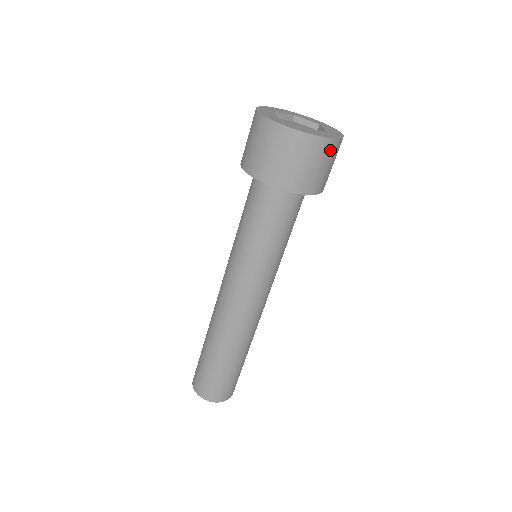
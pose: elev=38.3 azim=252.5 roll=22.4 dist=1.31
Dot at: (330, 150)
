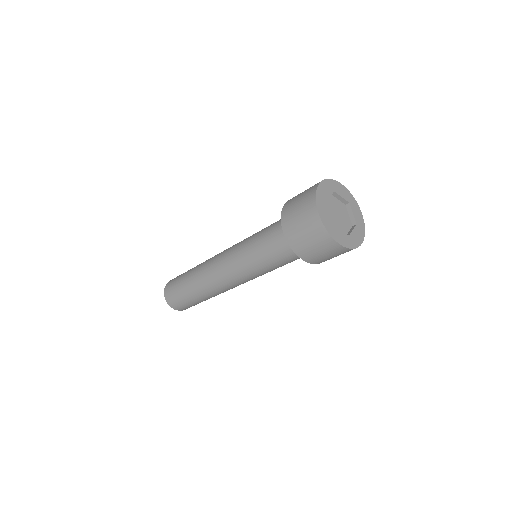
Dot at: occluded
